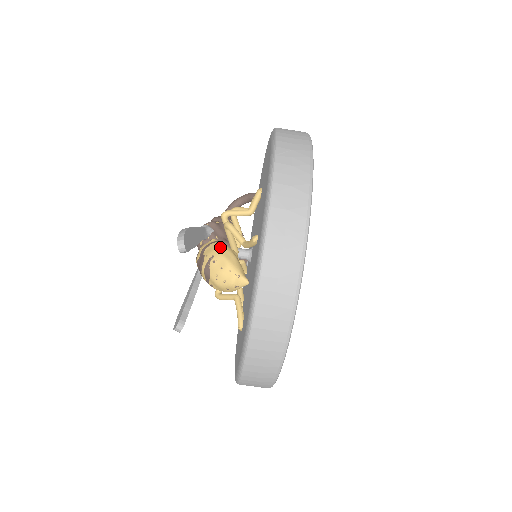
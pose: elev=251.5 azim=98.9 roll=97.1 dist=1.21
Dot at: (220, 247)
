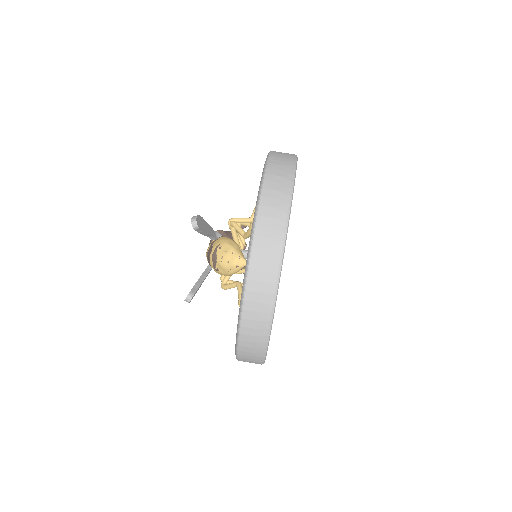
Dot at: (226, 239)
